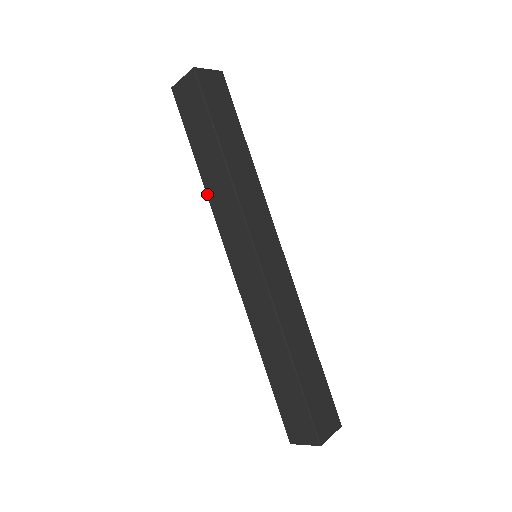
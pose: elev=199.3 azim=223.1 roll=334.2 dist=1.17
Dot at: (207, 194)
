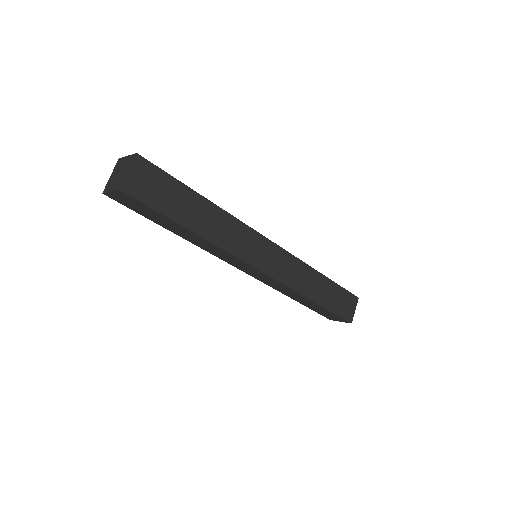
Dot at: (194, 244)
